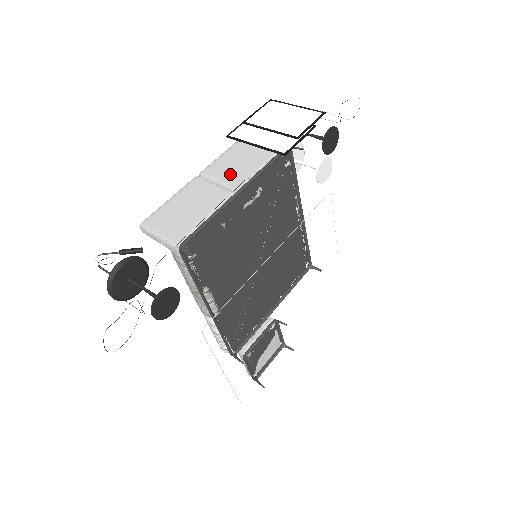
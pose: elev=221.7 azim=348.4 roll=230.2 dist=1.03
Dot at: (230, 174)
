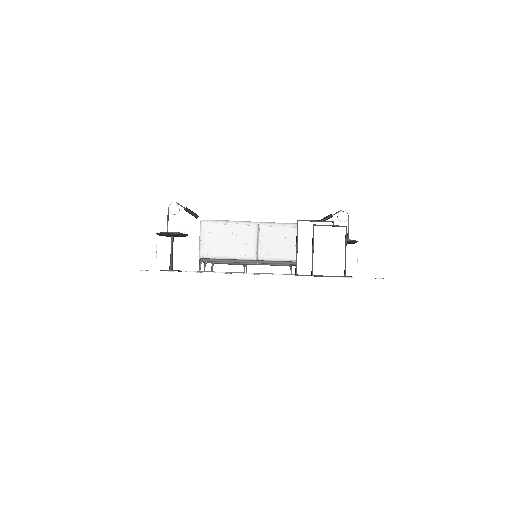
Dot at: (269, 245)
